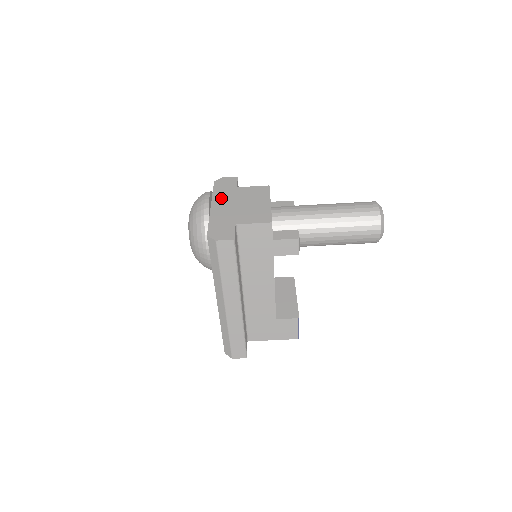
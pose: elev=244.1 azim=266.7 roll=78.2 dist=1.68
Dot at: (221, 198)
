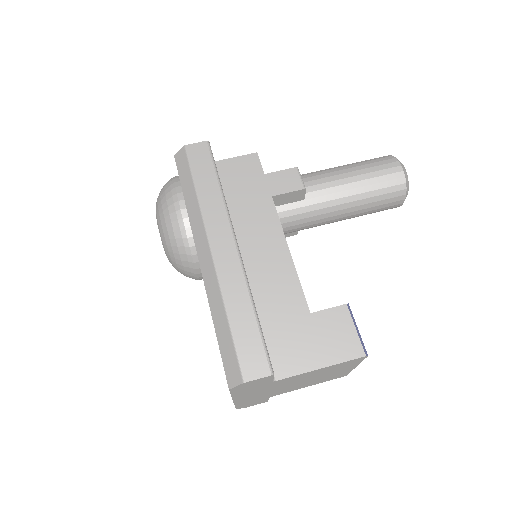
Dot at: occluded
